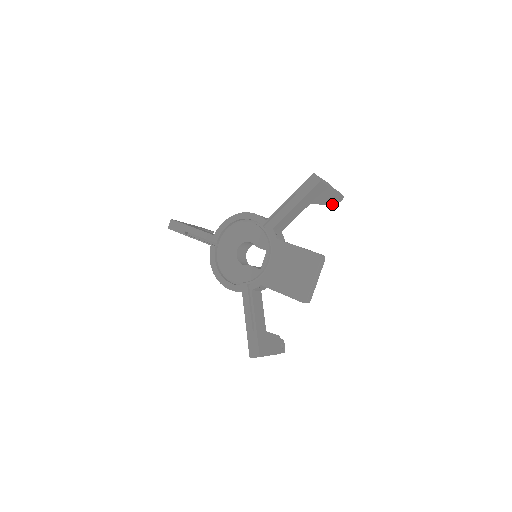
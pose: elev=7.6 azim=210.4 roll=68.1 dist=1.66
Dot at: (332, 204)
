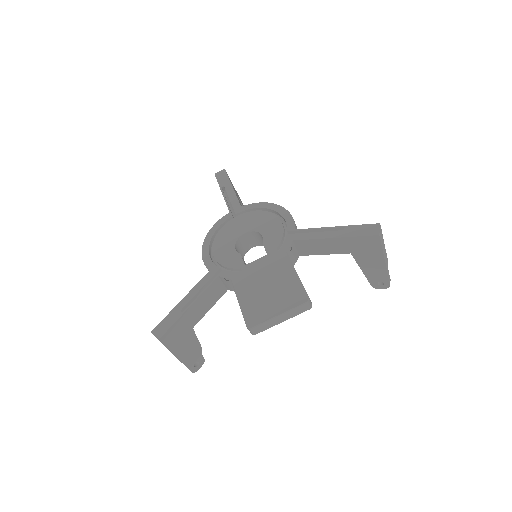
Dot at: (372, 282)
